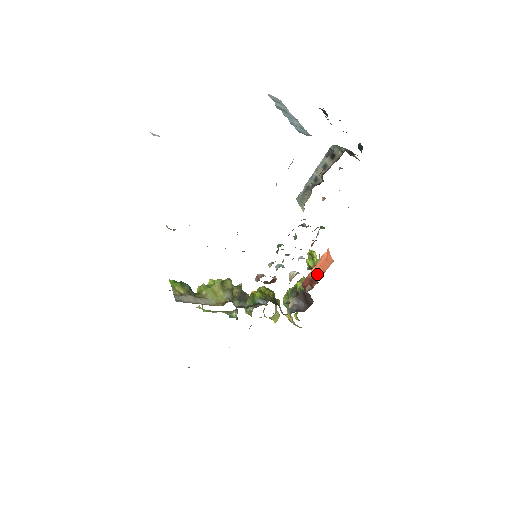
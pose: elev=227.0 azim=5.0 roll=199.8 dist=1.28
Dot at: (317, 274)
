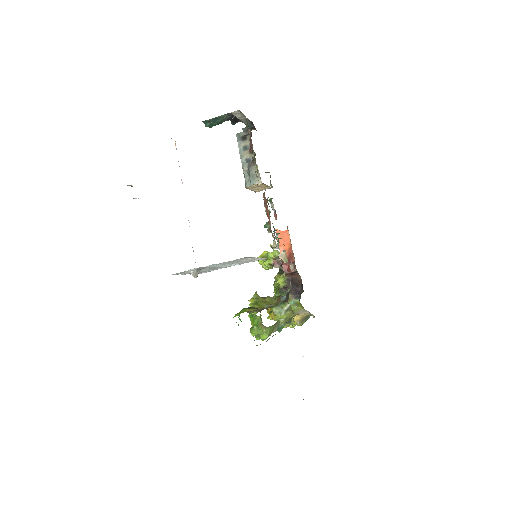
Dot at: (287, 252)
